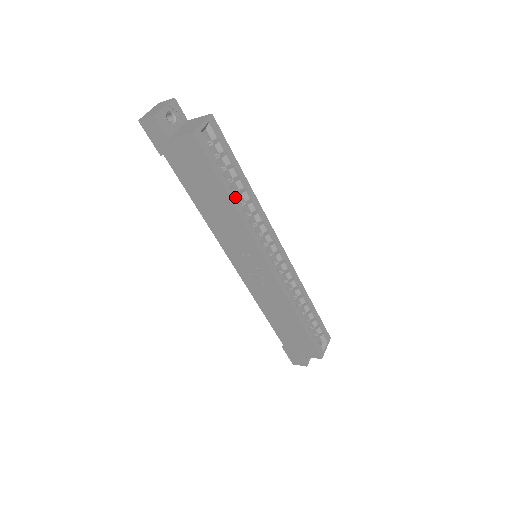
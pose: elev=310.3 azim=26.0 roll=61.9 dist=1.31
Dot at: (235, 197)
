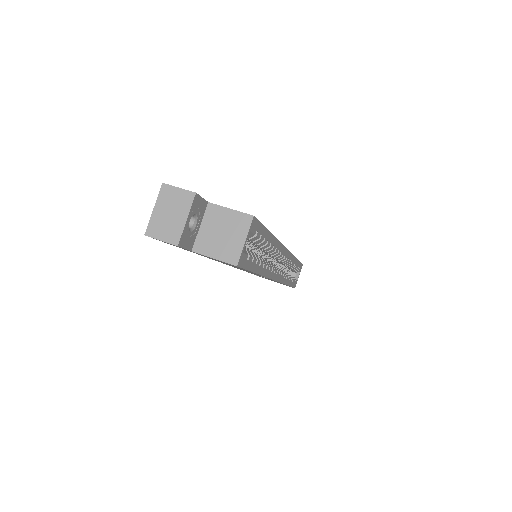
Dot at: (262, 267)
